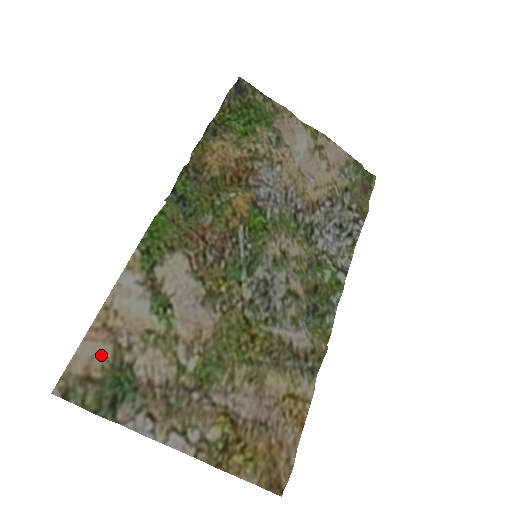
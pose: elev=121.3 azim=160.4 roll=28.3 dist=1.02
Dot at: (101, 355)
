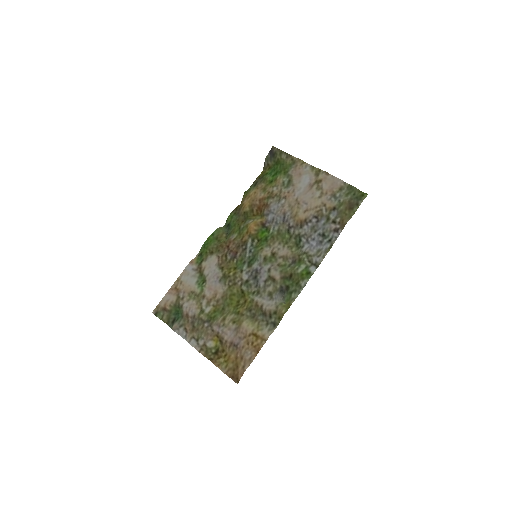
Dot at: (172, 300)
